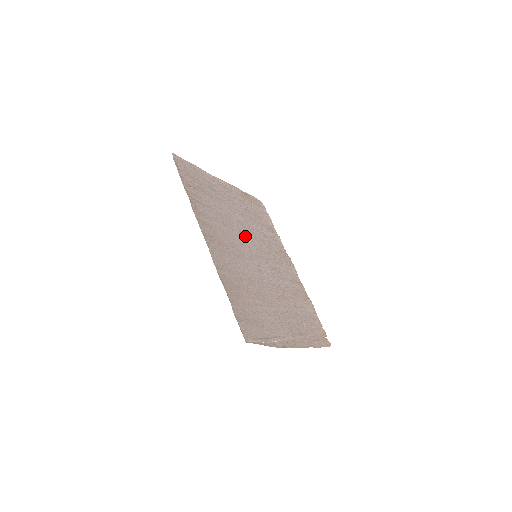
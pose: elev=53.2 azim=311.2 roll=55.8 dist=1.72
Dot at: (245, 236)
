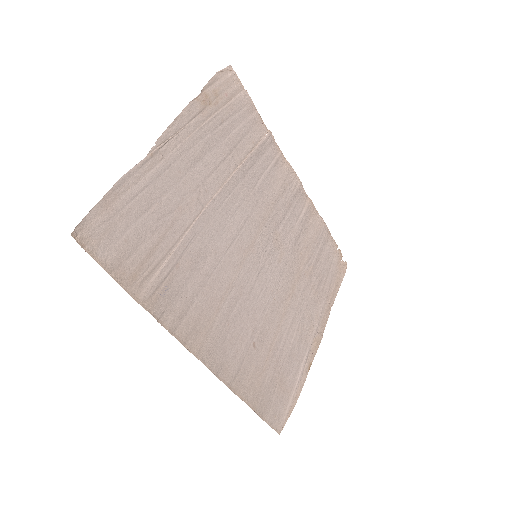
Dot at: (234, 236)
